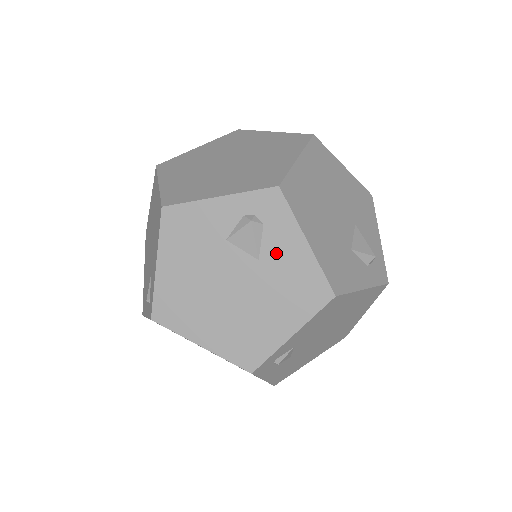
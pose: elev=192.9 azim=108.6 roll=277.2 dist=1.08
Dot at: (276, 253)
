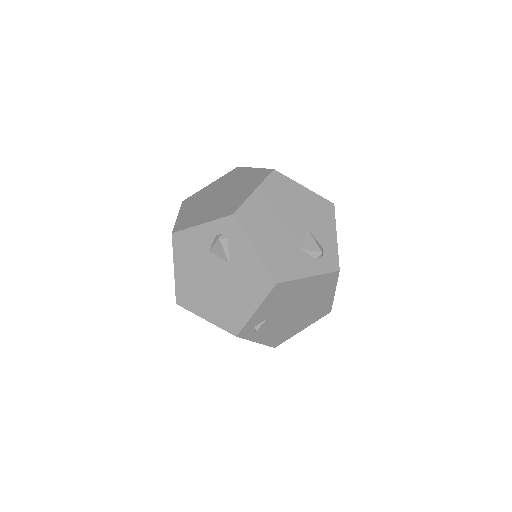
Dot at: (238, 257)
